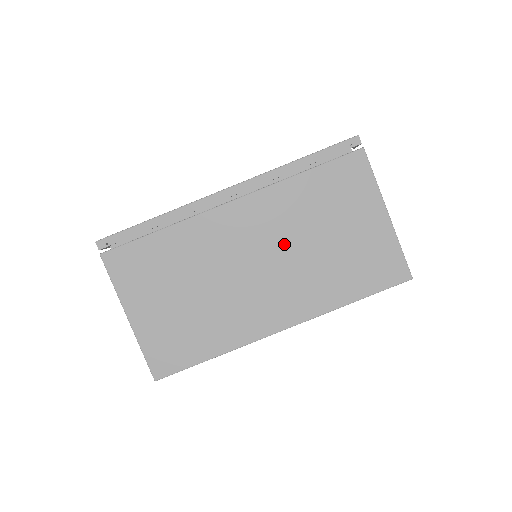
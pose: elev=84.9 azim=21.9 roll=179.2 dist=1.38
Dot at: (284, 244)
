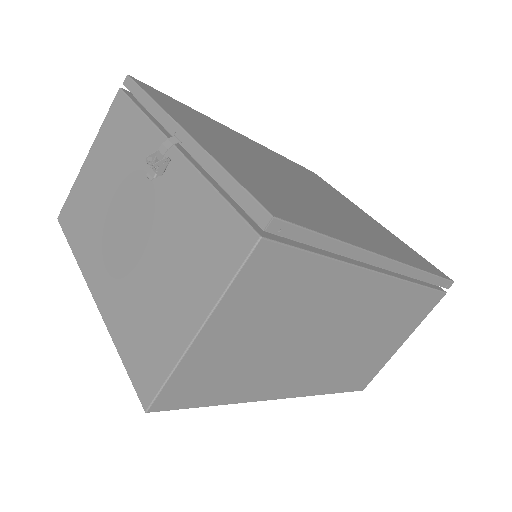
Dot at: (358, 332)
